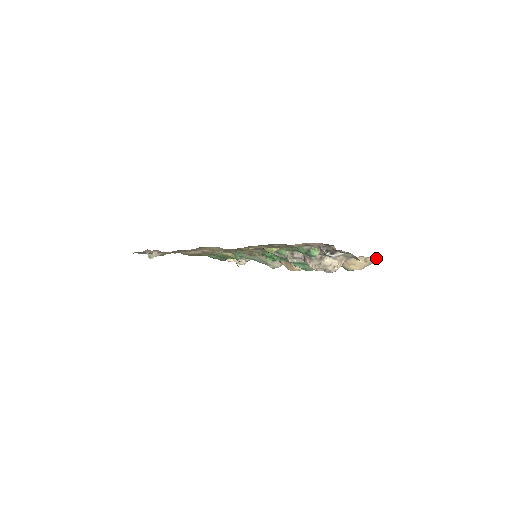
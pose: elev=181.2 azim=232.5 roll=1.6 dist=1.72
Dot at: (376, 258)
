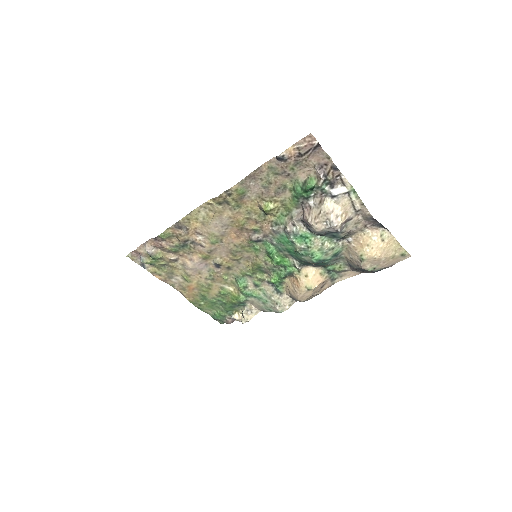
Dot at: (396, 241)
